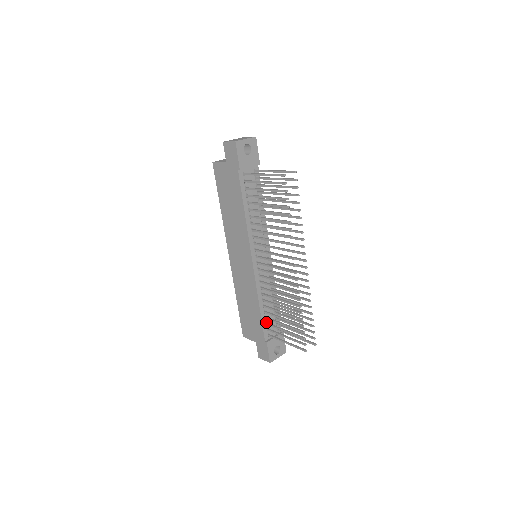
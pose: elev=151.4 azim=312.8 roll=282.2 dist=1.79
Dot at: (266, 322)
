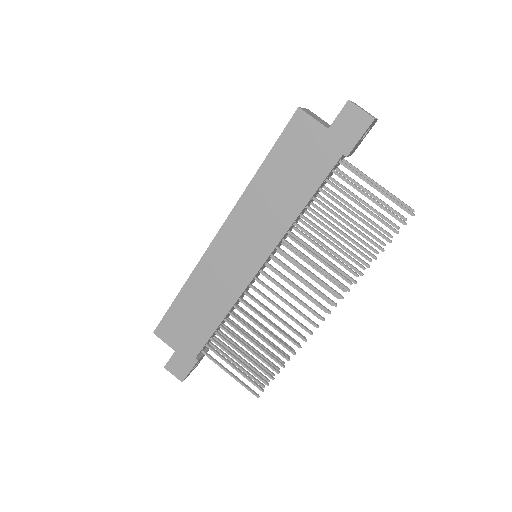
Dot at: (211, 336)
